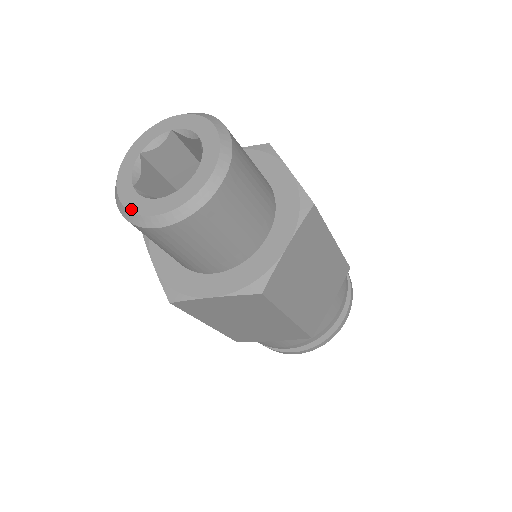
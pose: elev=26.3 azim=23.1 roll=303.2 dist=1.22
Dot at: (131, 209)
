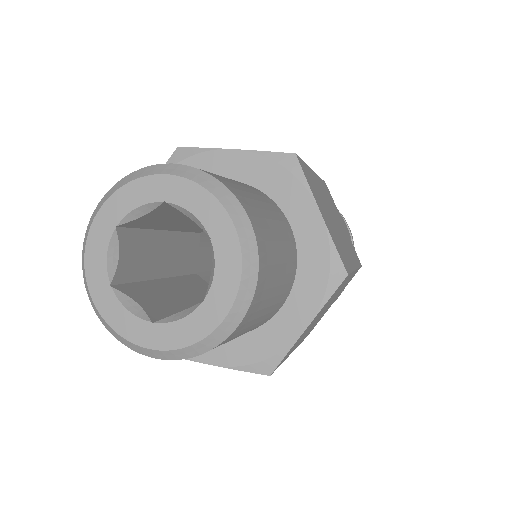
Dot at: (183, 344)
